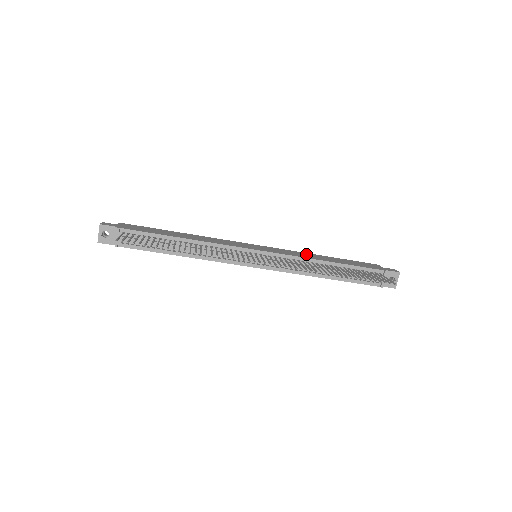
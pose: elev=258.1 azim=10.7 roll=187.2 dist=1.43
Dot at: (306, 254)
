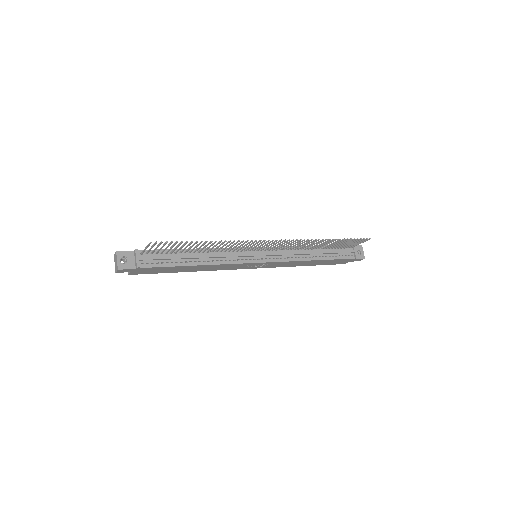
Dot at: occluded
